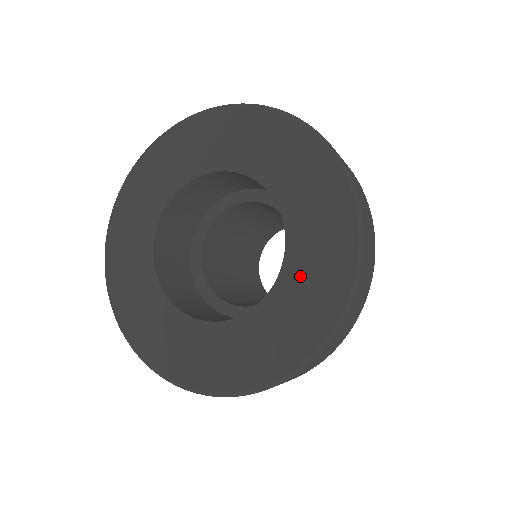
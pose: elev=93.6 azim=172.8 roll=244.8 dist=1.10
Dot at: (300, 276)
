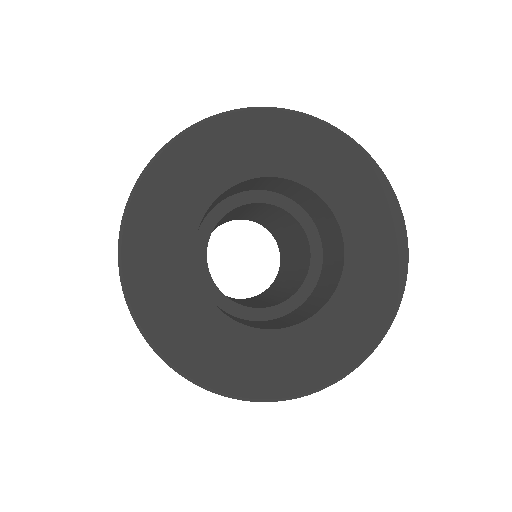
Dot at: (337, 321)
